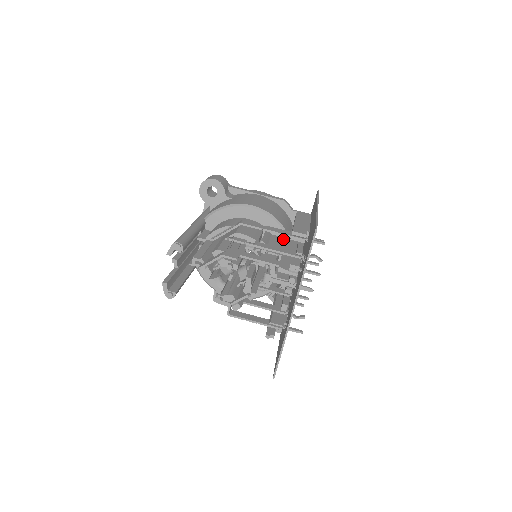
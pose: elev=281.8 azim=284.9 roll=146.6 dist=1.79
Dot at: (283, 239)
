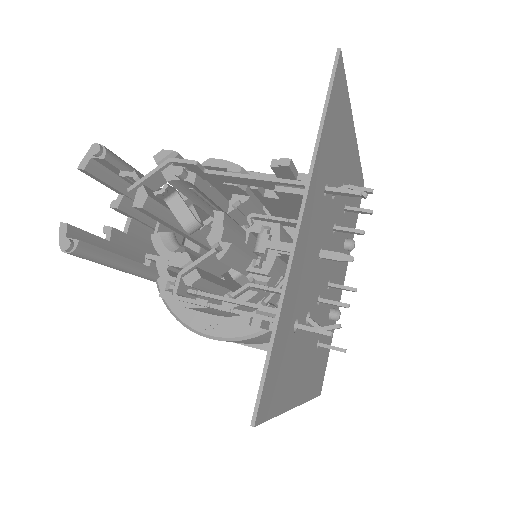
Dot at: occluded
